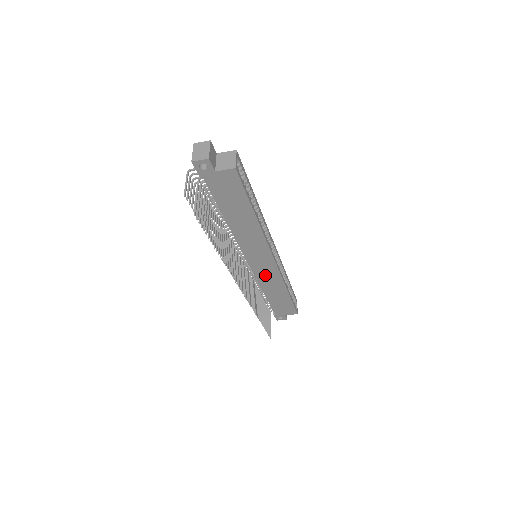
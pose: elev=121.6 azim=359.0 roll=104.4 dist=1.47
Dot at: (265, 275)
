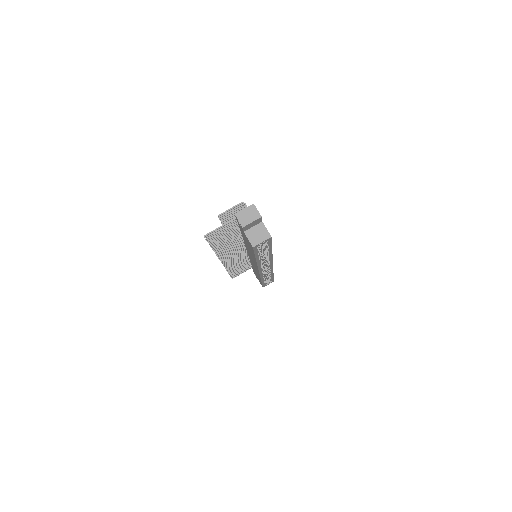
Dot at: occluded
